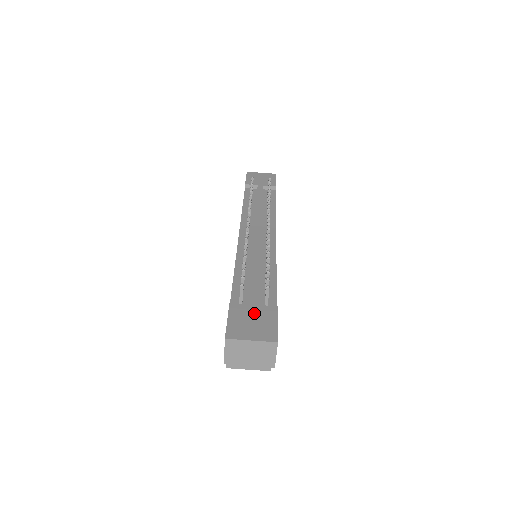
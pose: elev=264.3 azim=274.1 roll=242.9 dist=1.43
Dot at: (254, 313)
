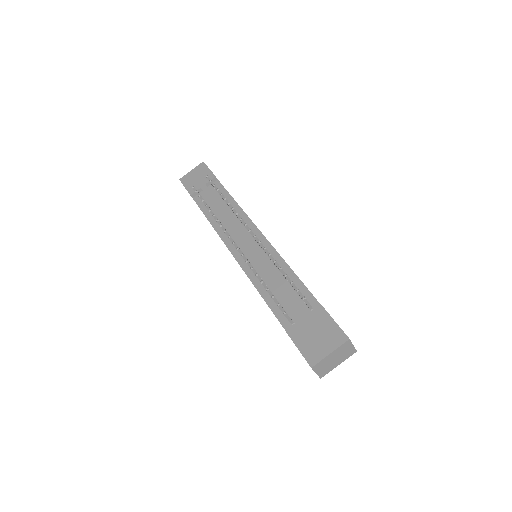
Dot at: (311, 326)
